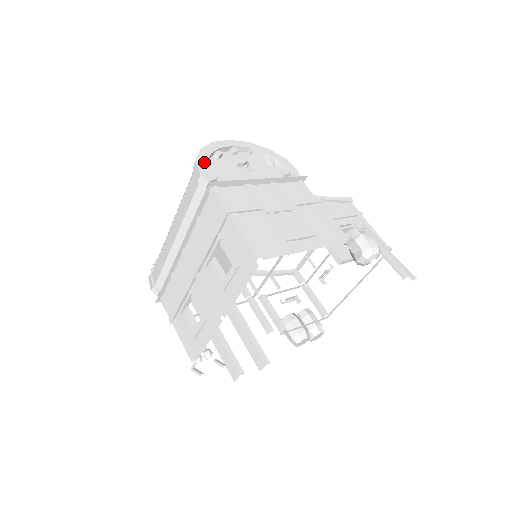
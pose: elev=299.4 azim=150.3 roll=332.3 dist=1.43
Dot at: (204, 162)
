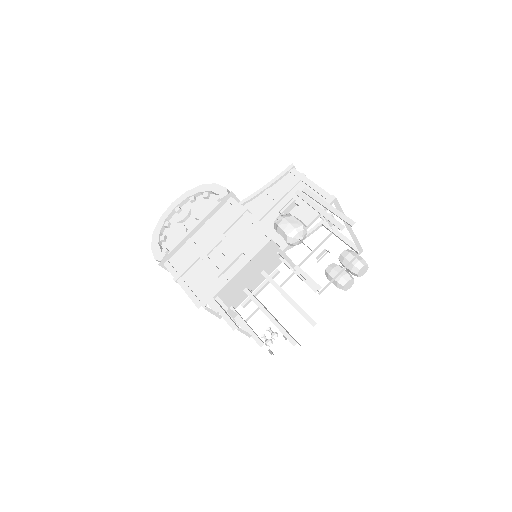
Dot at: (156, 244)
